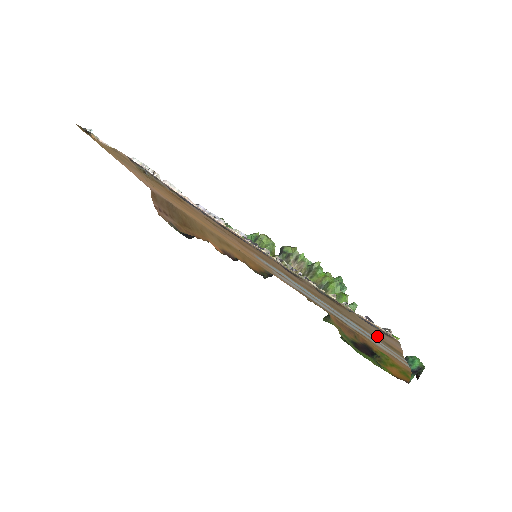
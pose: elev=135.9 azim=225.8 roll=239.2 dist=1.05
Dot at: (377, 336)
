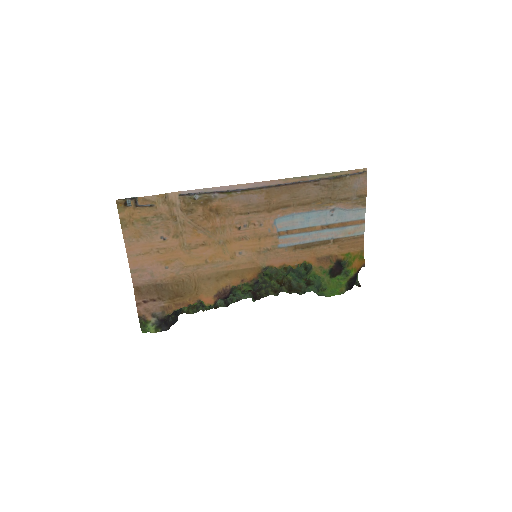
Dot at: (354, 195)
